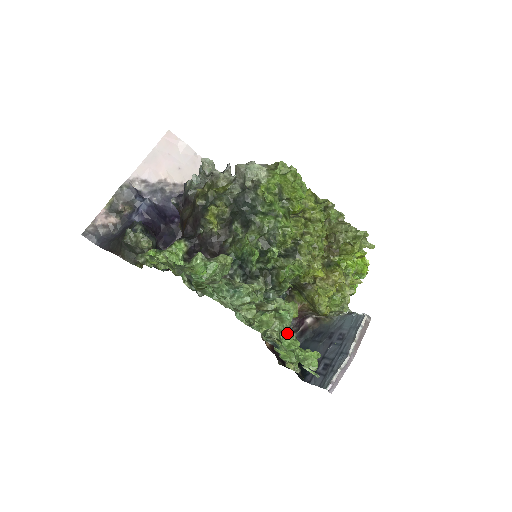
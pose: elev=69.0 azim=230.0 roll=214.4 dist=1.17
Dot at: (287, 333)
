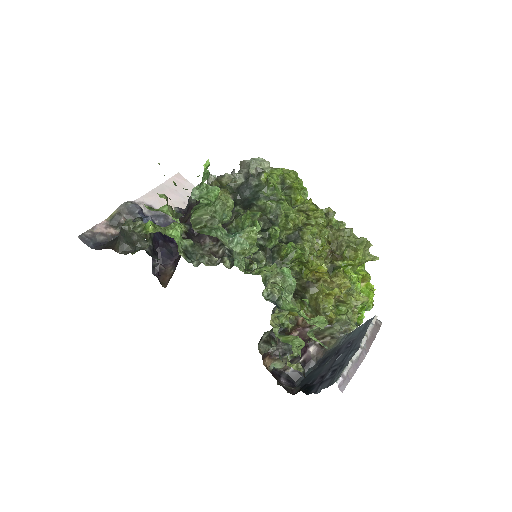
Dot at: (289, 298)
